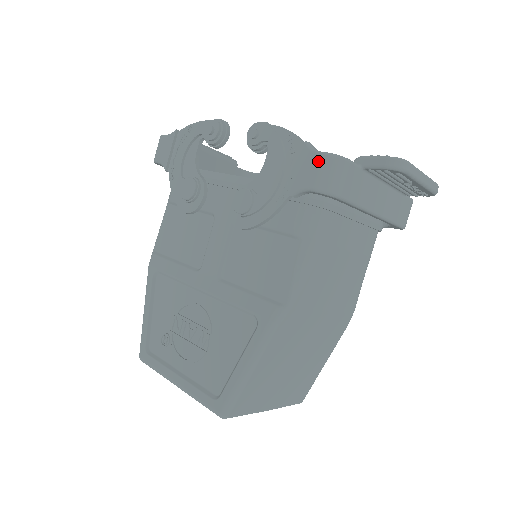
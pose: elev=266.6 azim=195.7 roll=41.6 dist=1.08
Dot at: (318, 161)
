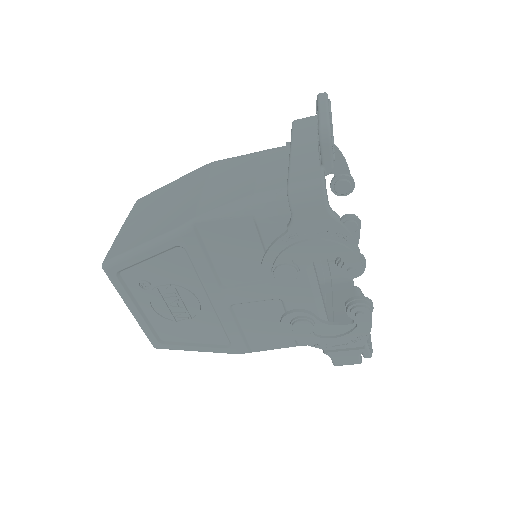
Dot at: (353, 361)
